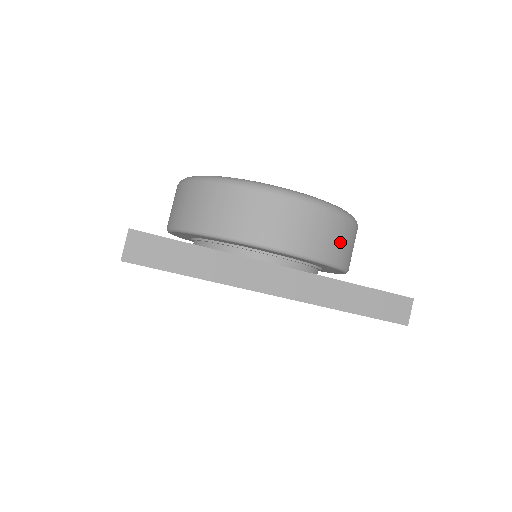
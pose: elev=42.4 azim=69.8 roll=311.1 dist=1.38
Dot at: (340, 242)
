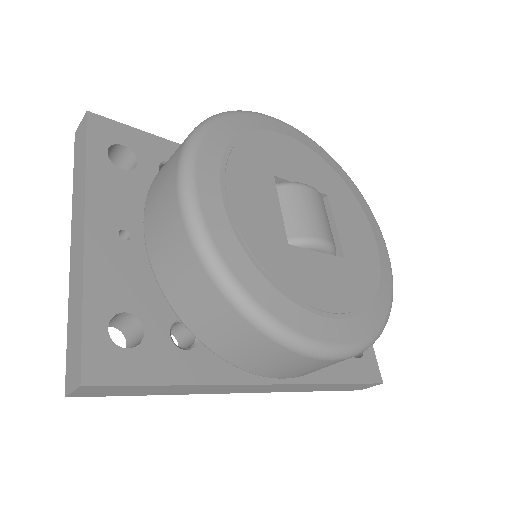
Dot at: occluded
